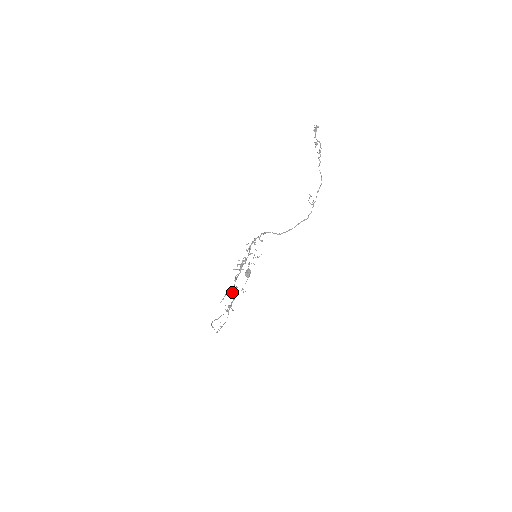
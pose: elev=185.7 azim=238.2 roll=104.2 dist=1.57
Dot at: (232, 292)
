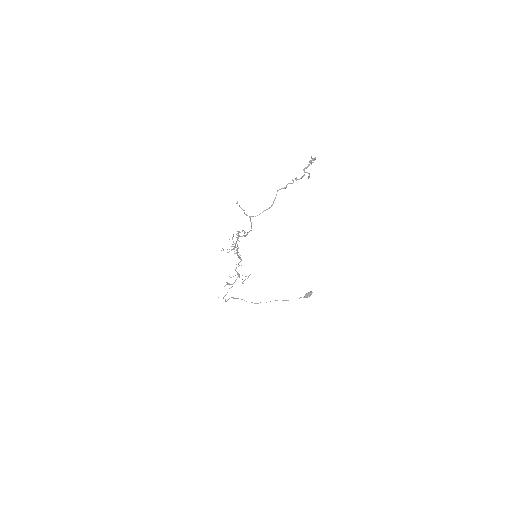
Dot at: (239, 276)
